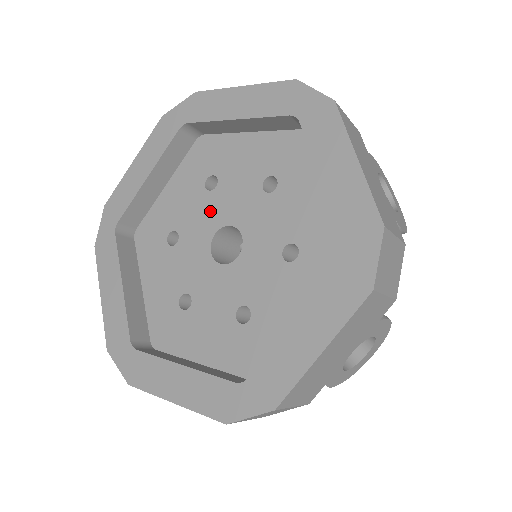
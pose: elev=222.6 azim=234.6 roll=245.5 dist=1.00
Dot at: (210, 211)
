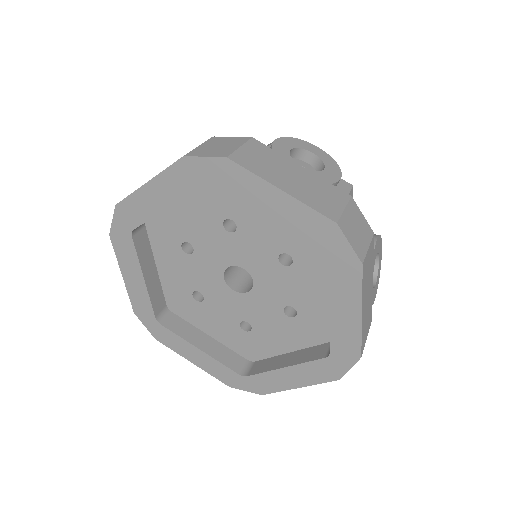
Dot at: (206, 266)
